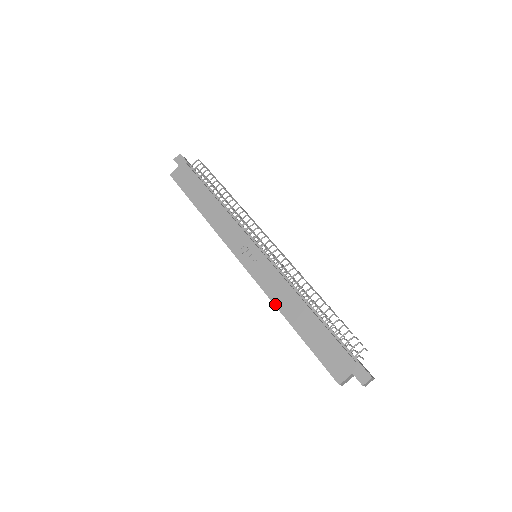
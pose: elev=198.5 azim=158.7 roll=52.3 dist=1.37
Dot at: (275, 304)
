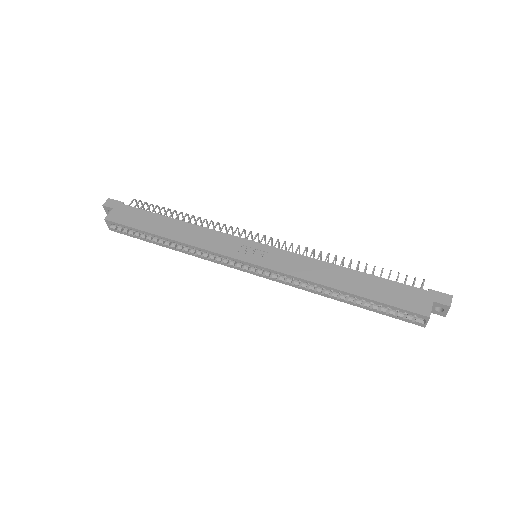
Dot at: (312, 281)
